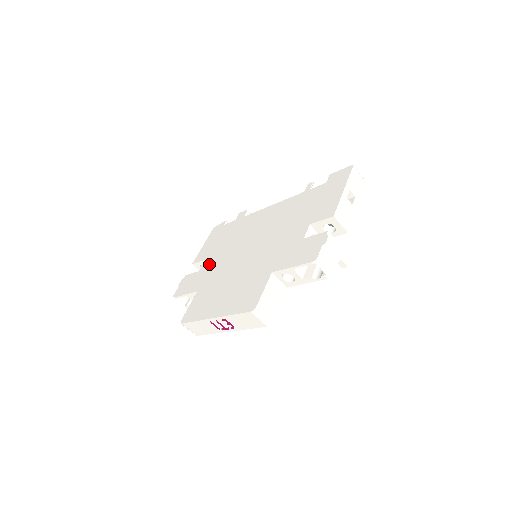
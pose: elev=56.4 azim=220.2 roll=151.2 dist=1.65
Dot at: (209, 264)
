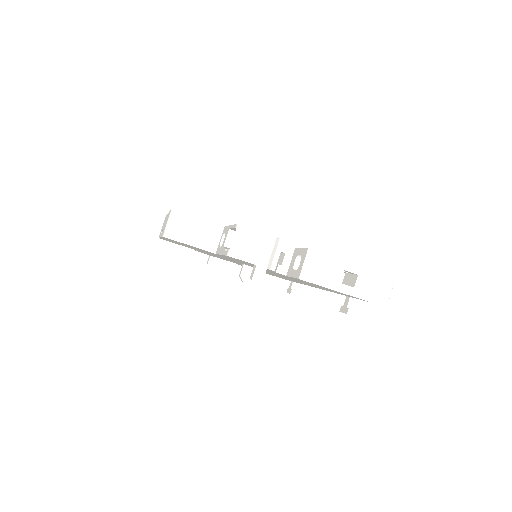
Dot at: occluded
